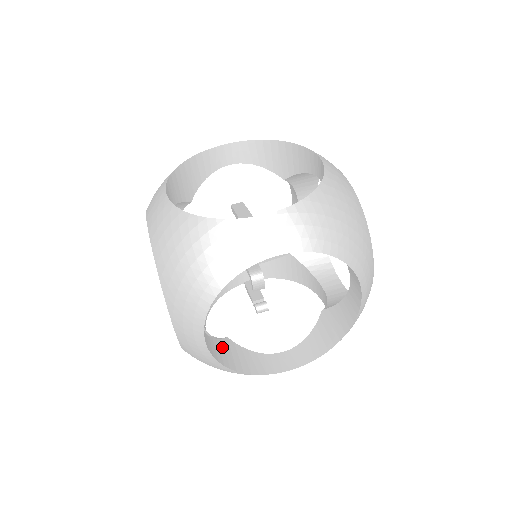
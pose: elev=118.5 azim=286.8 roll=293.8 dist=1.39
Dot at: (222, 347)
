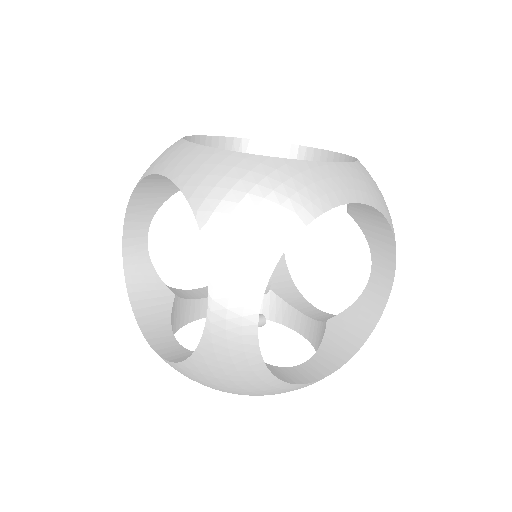
Dot at: occluded
